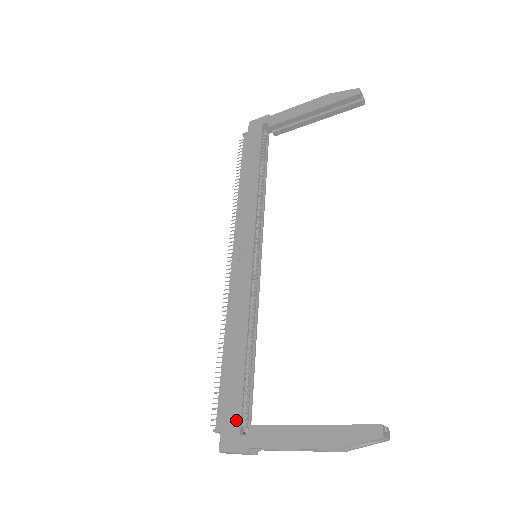
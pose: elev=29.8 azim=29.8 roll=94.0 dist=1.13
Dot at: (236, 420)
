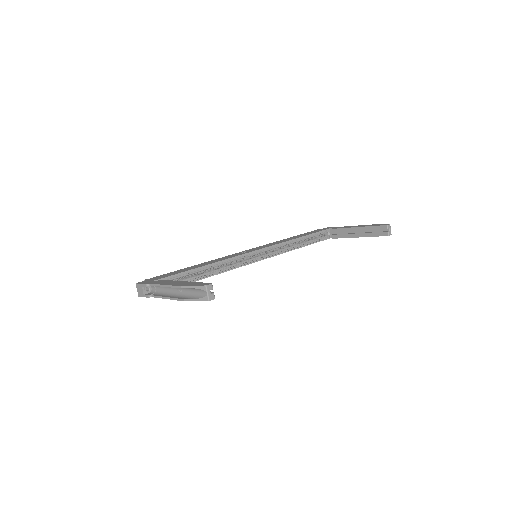
Dot at: (159, 278)
